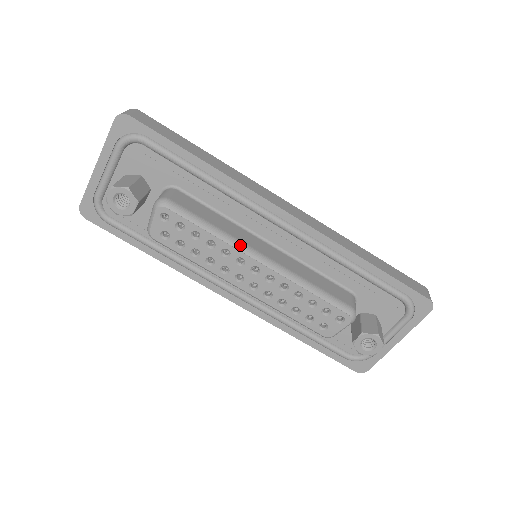
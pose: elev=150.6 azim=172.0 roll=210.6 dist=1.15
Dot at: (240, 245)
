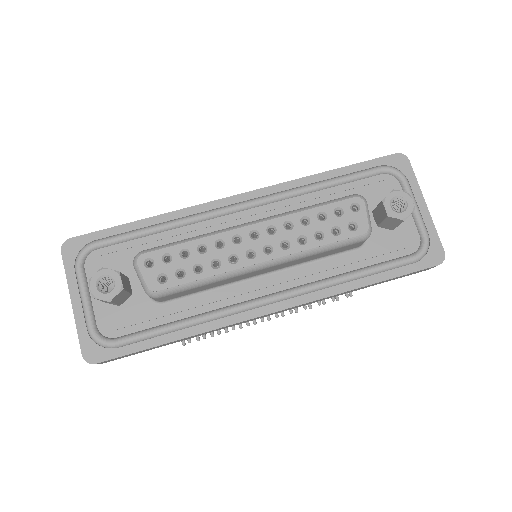
Dot at: (224, 229)
